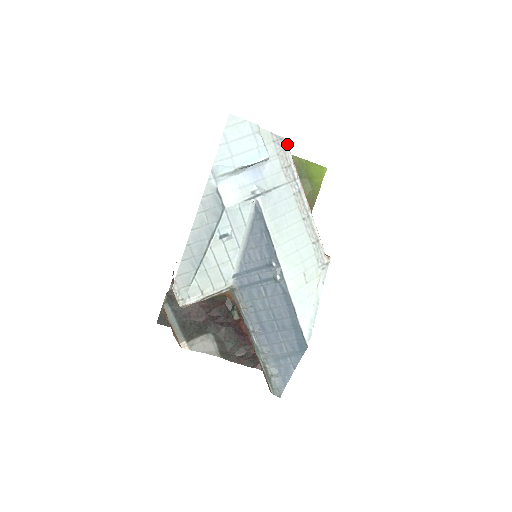
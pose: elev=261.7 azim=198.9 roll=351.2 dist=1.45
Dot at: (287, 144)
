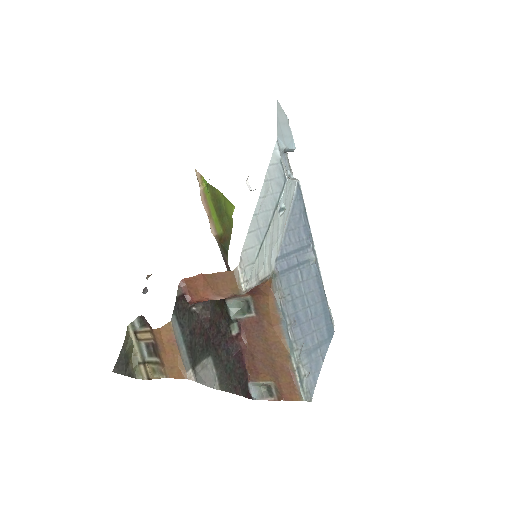
Dot at: occluded
